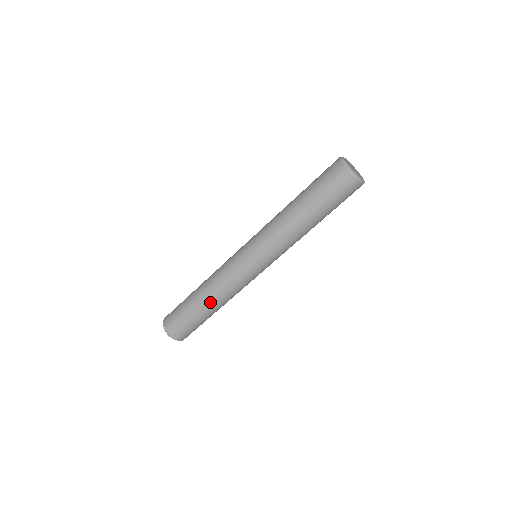
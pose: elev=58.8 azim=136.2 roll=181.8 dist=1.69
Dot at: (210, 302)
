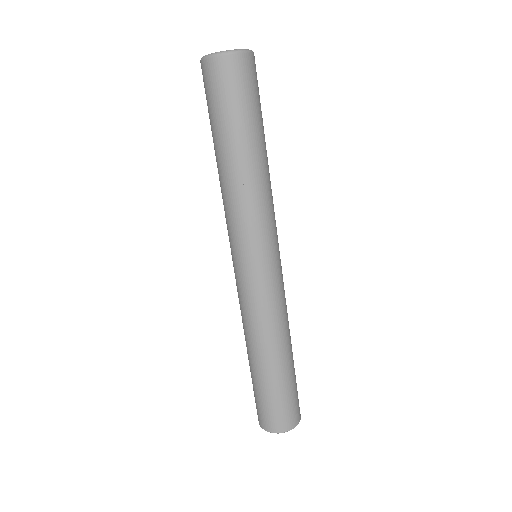
Dot at: (262, 354)
